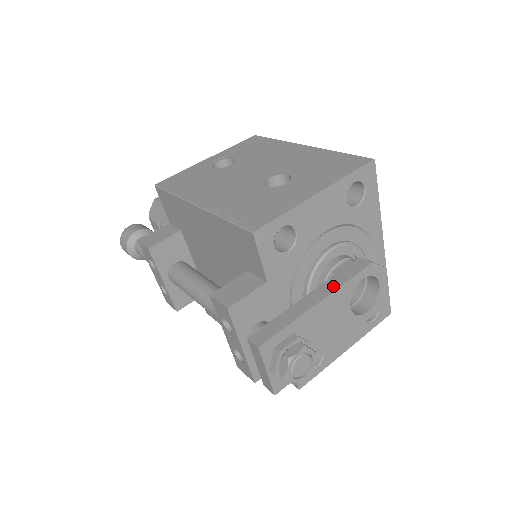
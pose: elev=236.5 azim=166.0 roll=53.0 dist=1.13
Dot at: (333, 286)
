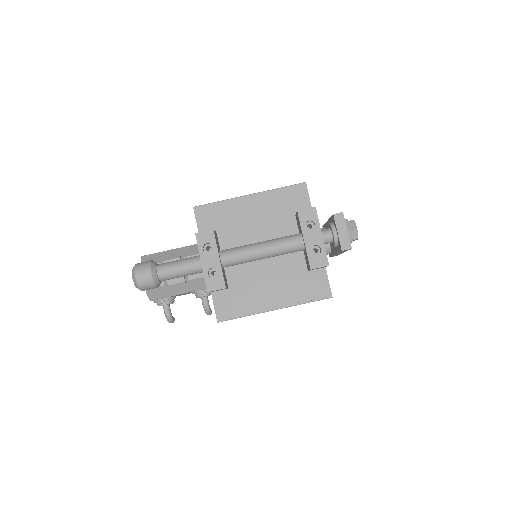
Dot at: occluded
